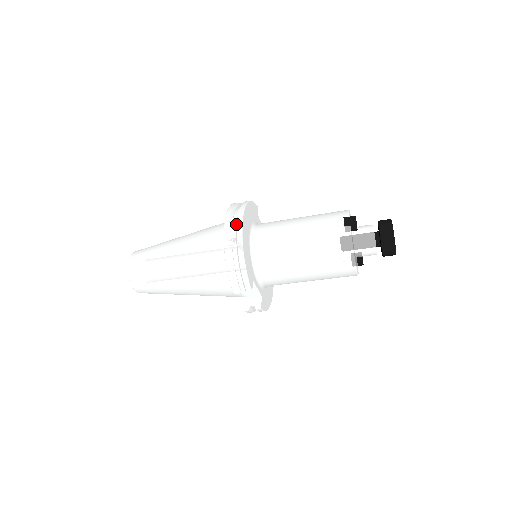
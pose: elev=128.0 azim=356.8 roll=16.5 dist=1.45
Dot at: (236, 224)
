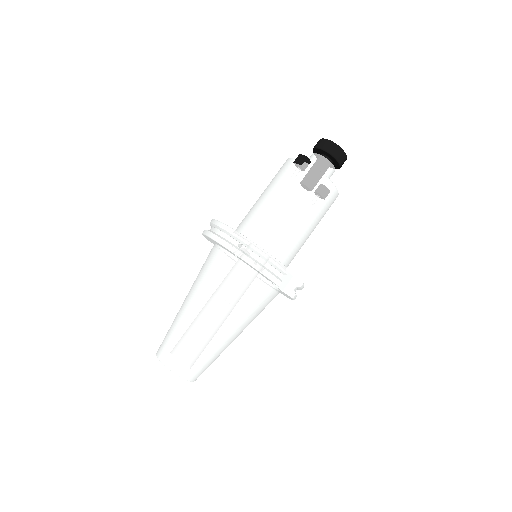
Dot at: (227, 236)
